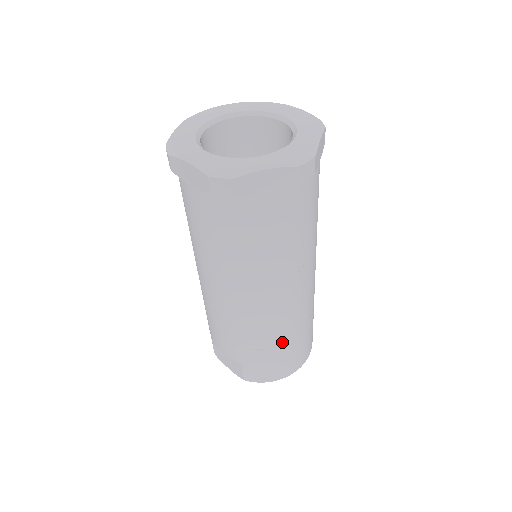
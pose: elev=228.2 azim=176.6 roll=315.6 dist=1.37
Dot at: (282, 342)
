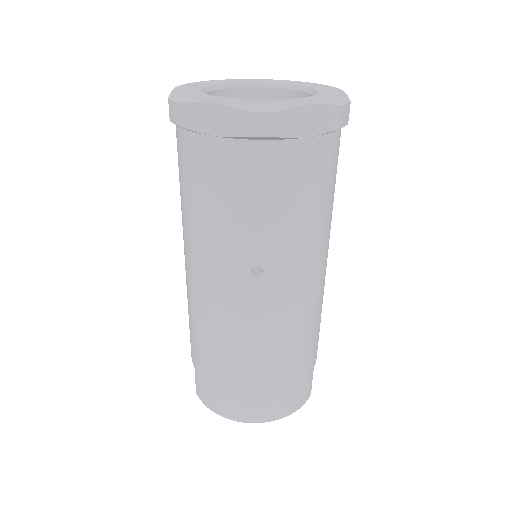
Dot at: (227, 362)
